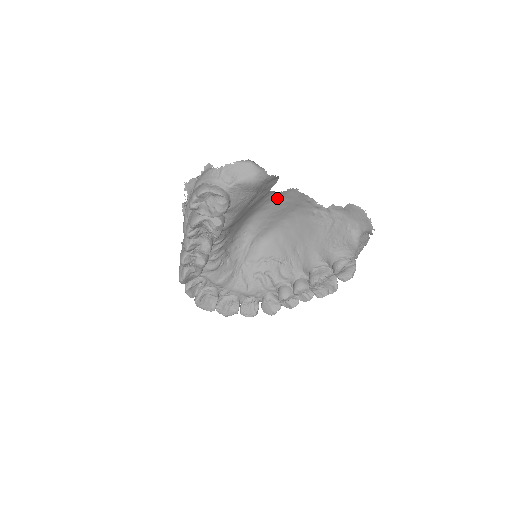
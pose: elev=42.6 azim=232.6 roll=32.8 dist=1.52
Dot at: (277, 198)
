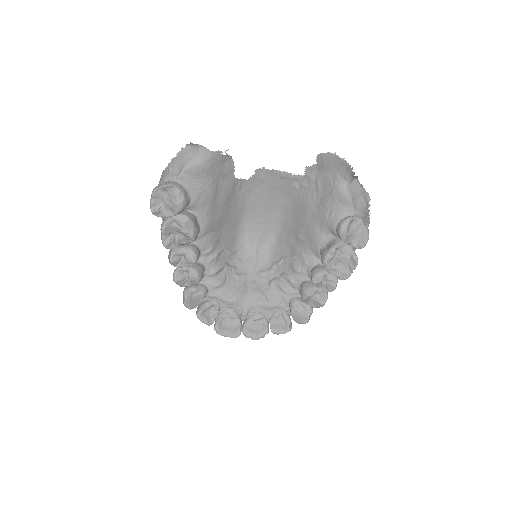
Dot at: (253, 188)
